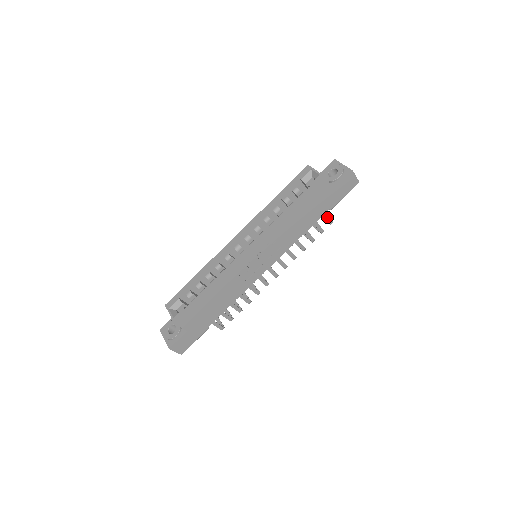
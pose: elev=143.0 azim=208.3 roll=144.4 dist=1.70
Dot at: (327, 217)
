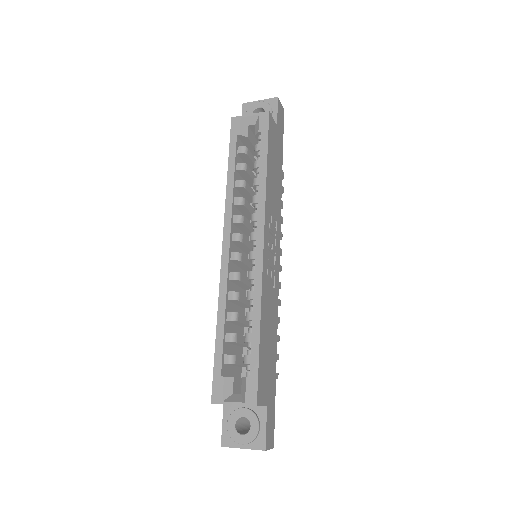
Dot at: occluded
